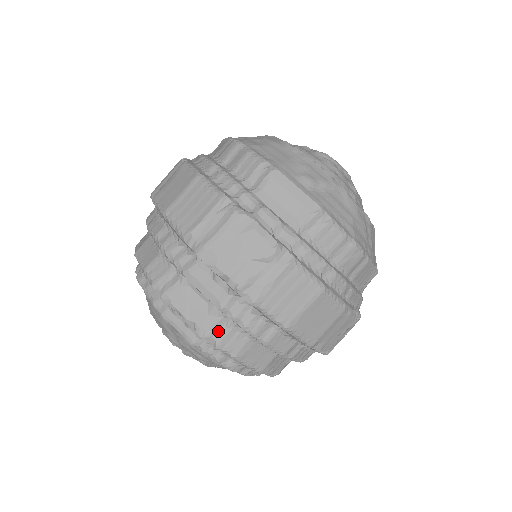
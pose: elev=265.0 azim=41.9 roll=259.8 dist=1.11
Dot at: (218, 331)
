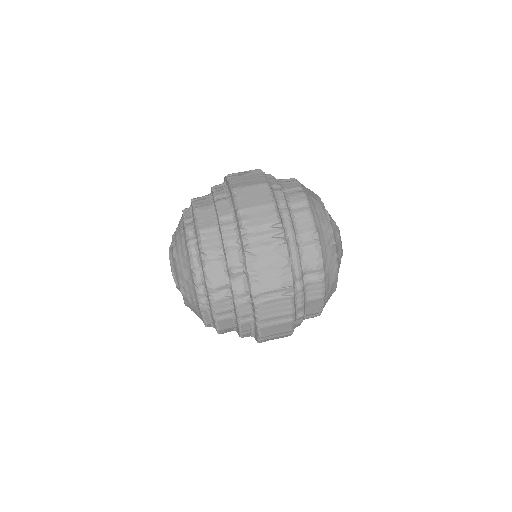
Dot at: (201, 199)
